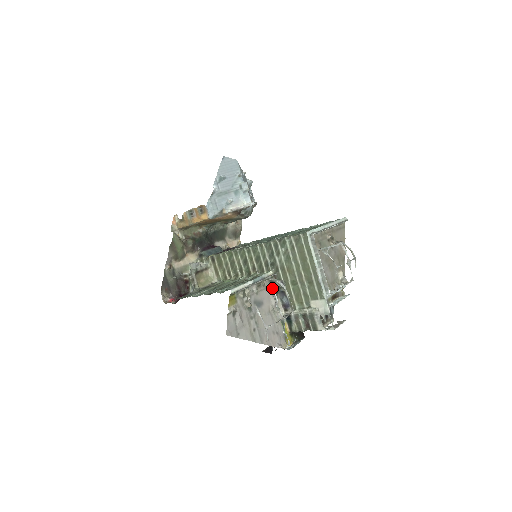
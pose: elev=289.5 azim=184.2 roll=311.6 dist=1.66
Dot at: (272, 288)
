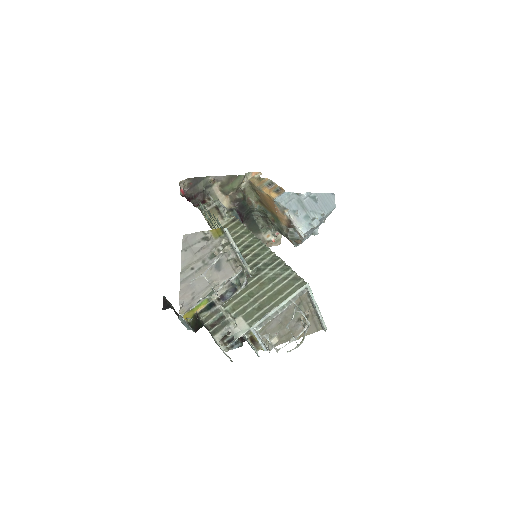
Dot at: (236, 277)
